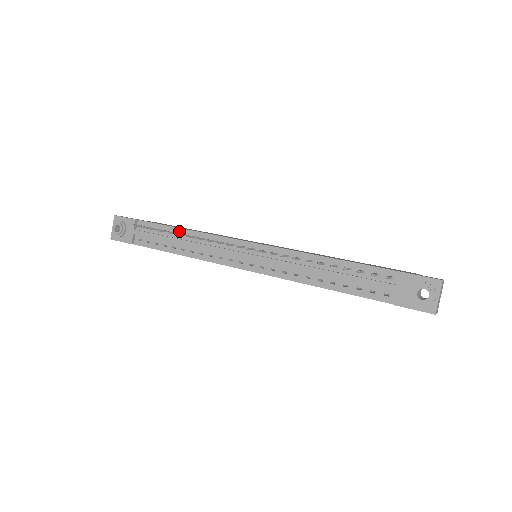
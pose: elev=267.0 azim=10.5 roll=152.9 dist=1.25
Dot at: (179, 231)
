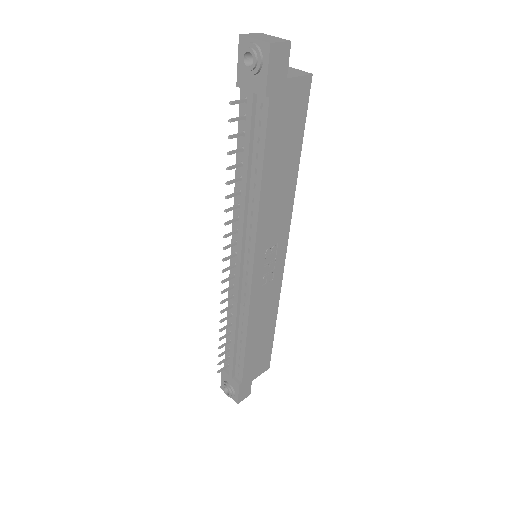
Dot at: (228, 329)
